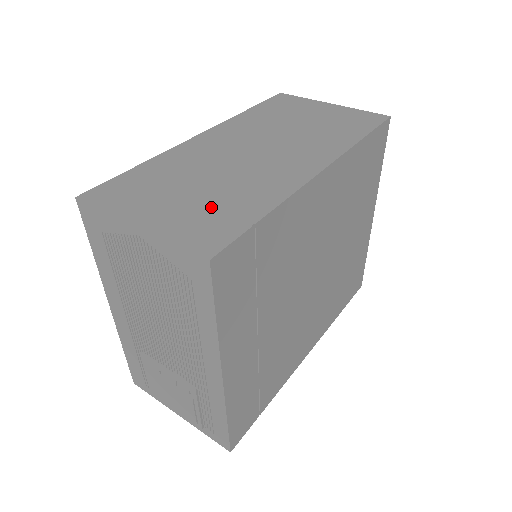
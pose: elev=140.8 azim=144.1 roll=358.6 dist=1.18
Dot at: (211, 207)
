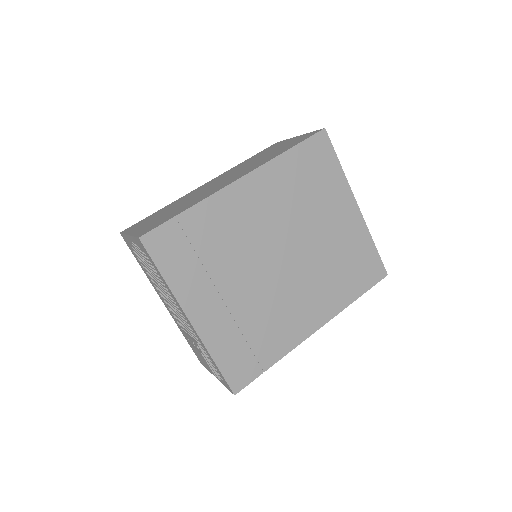
Dot at: (166, 216)
